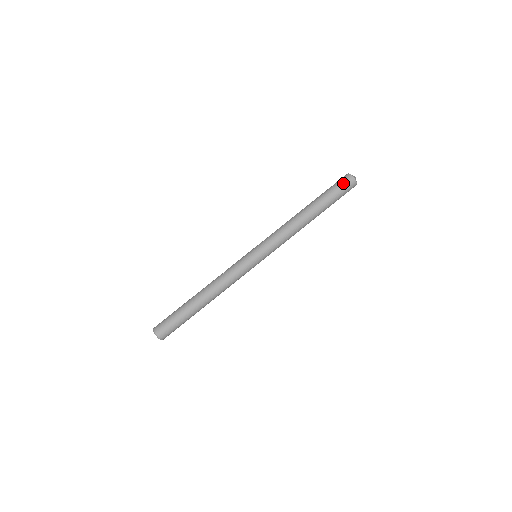
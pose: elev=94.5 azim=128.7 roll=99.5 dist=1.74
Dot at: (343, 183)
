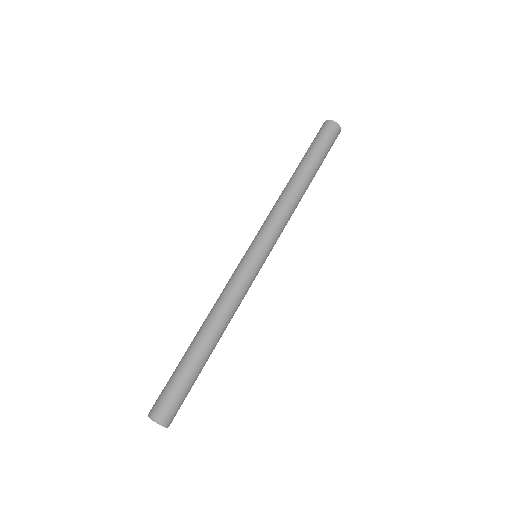
Dot at: (328, 132)
